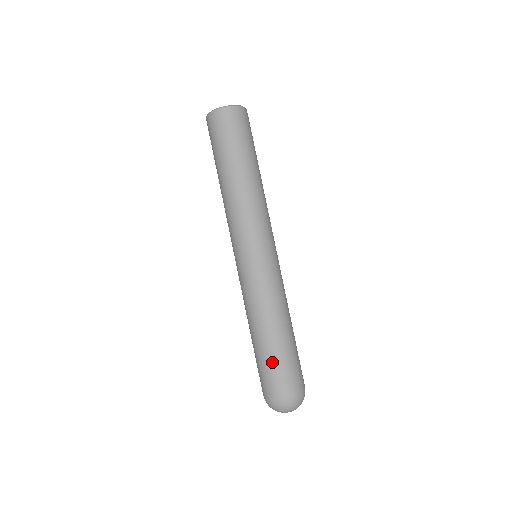
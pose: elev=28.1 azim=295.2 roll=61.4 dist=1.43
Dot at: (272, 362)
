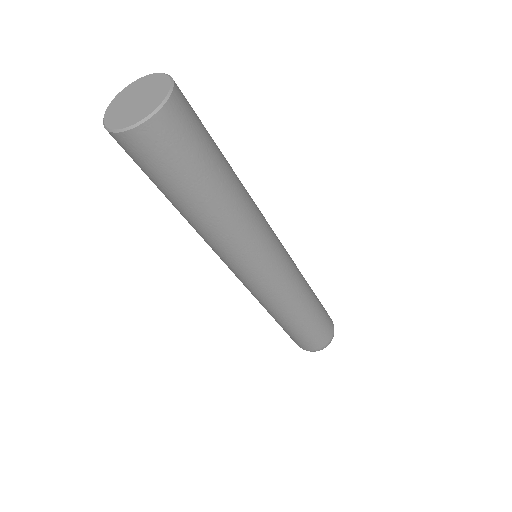
Dot at: (293, 336)
